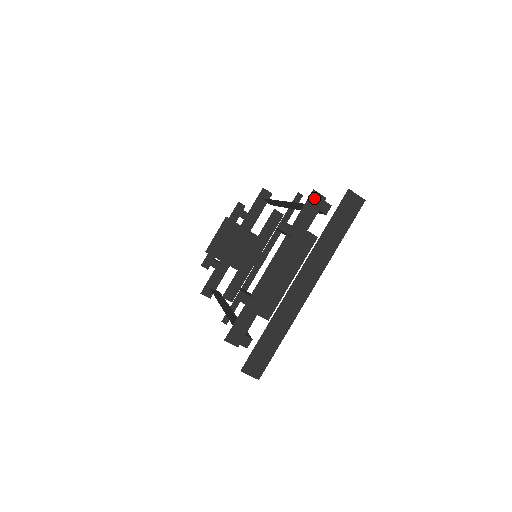
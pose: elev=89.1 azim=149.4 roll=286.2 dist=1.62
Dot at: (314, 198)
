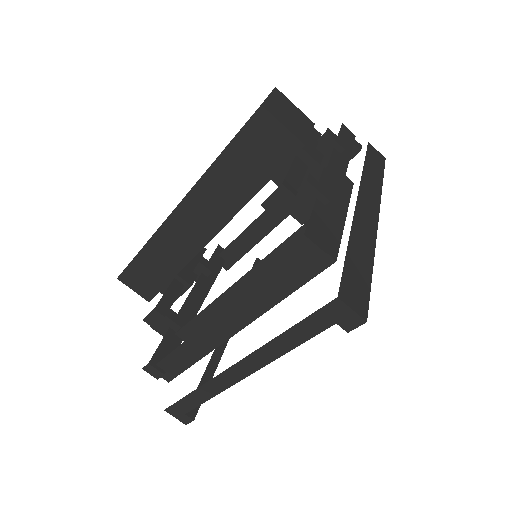
Dot at: (345, 130)
